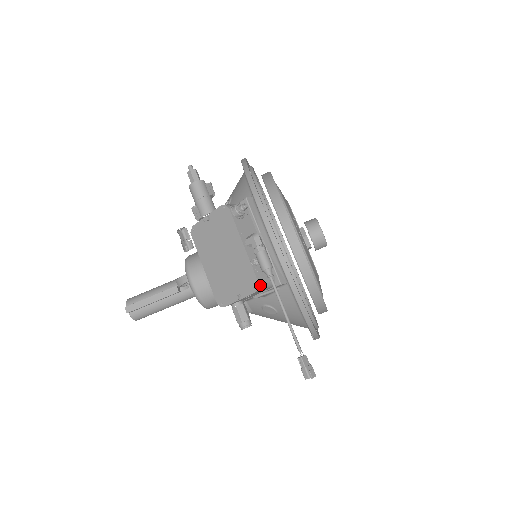
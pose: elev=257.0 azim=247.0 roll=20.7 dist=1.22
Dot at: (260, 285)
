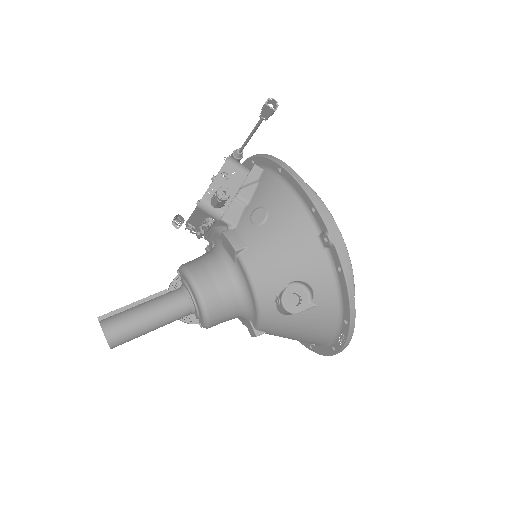
Dot at: (231, 157)
